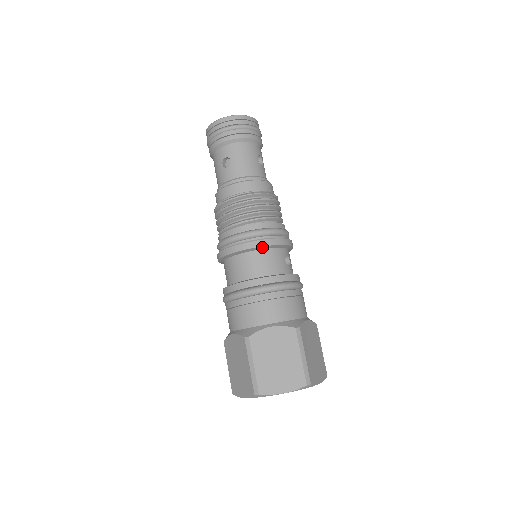
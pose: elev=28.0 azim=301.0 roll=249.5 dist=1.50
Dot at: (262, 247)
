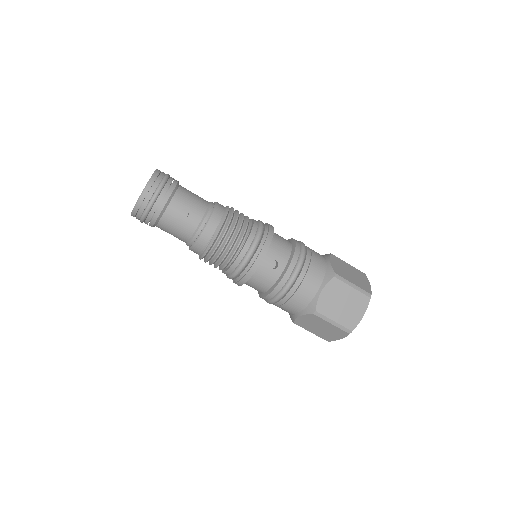
Dot at: occluded
